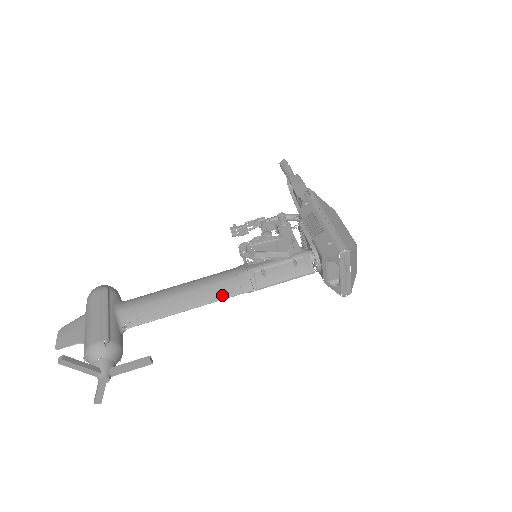
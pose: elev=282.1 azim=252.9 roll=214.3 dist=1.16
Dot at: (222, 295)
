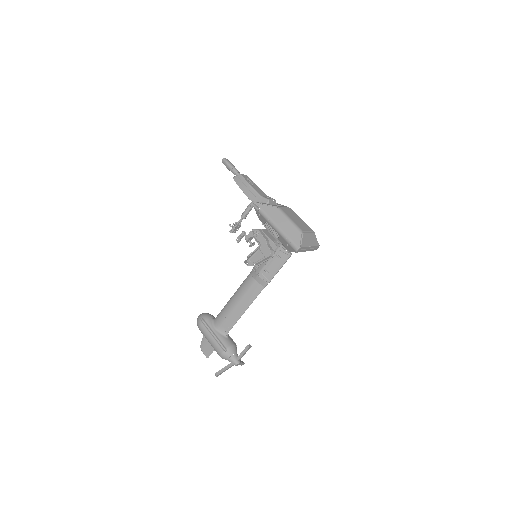
Dot at: (256, 294)
